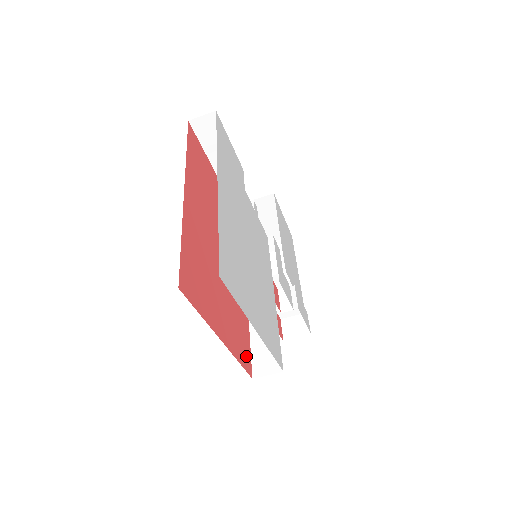
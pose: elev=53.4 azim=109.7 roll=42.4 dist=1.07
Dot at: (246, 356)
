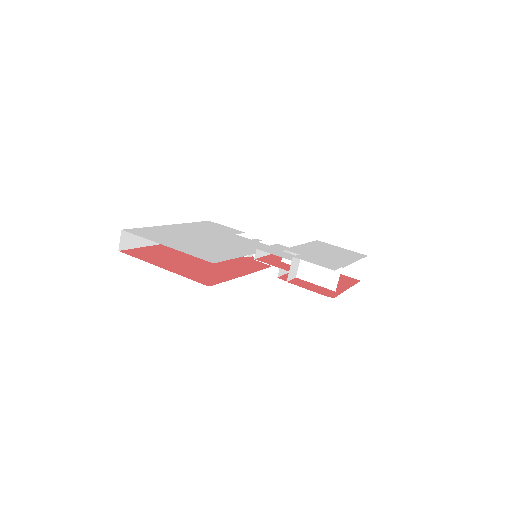
Dot at: (208, 281)
